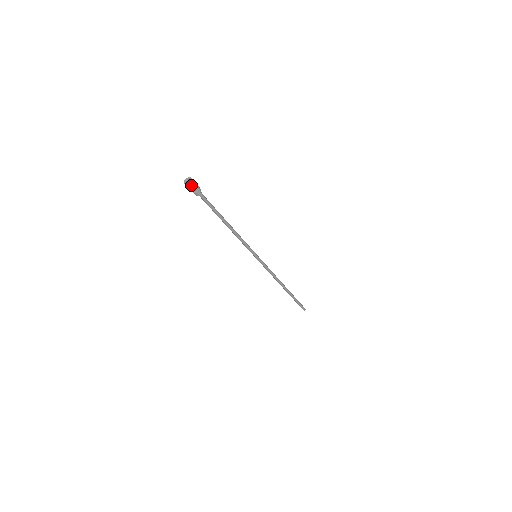
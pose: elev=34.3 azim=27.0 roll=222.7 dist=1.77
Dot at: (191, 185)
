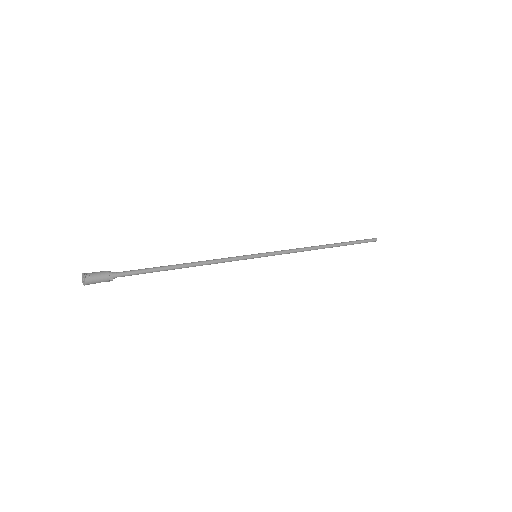
Dot at: occluded
